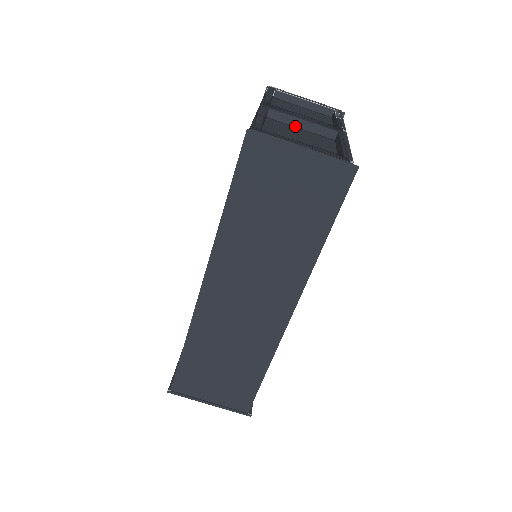
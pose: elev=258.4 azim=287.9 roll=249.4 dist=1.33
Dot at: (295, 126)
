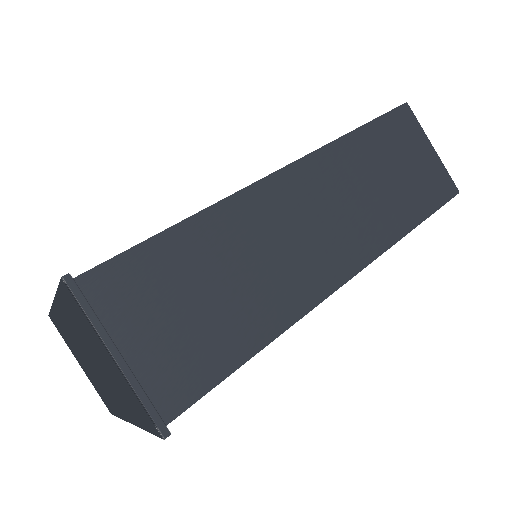
Dot at: occluded
